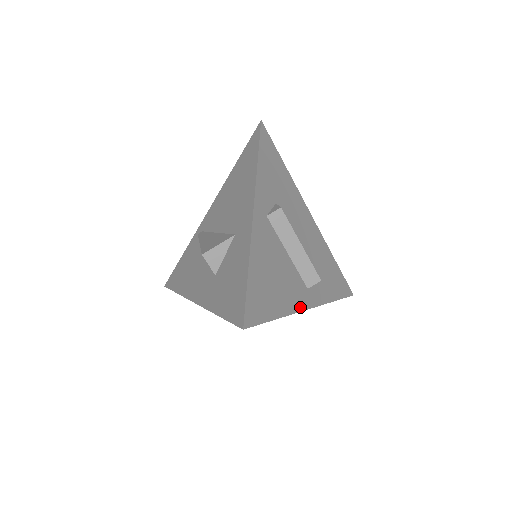
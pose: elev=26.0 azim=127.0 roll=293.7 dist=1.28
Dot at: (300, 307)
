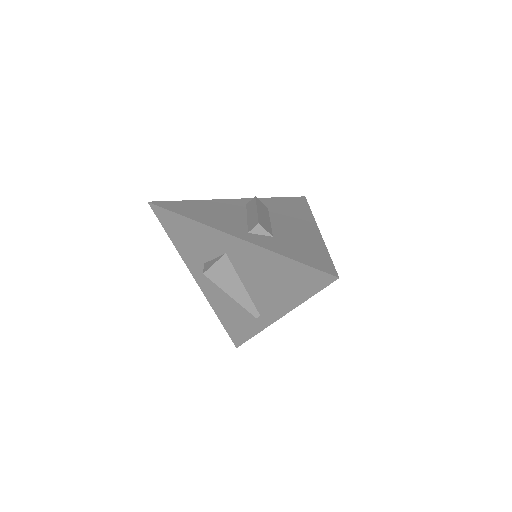
Dot at: (221, 229)
